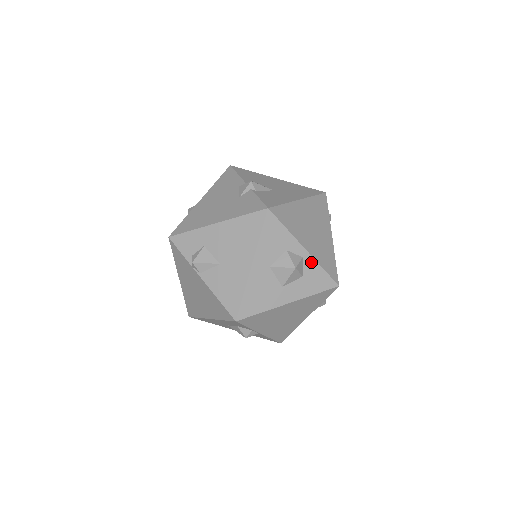
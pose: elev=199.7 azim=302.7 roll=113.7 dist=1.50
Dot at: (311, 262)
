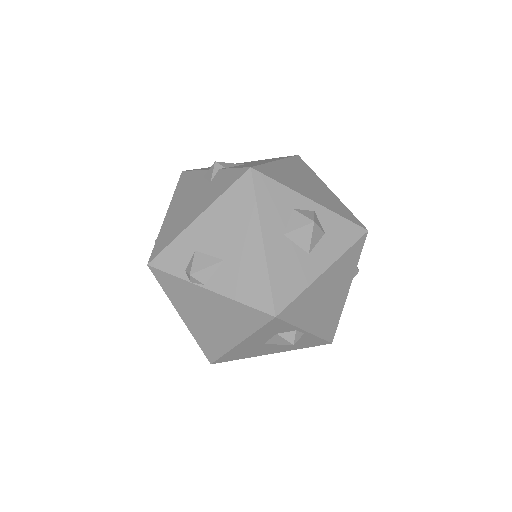
Dot at: (326, 214)
